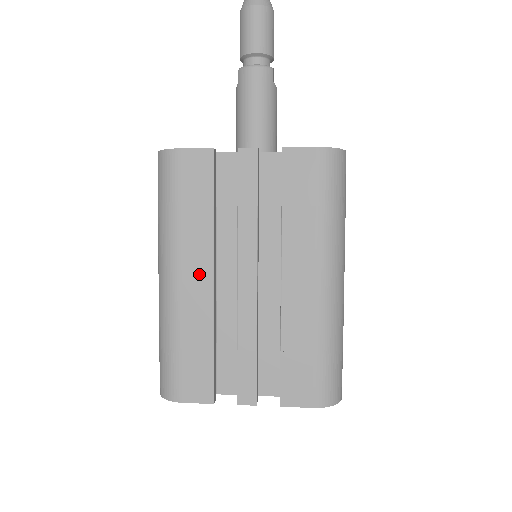
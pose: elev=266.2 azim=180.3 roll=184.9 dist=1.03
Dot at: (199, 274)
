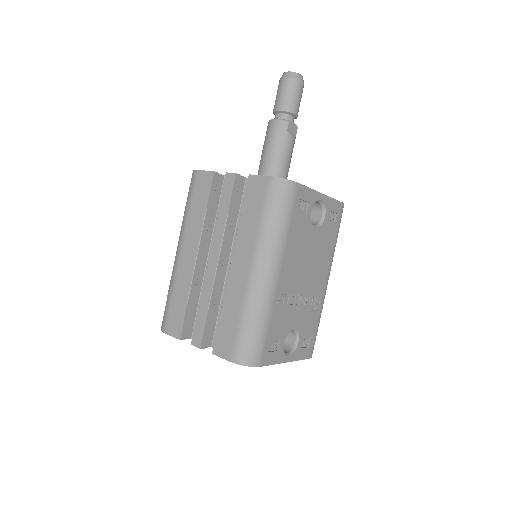
Dot at: (190, 252)
